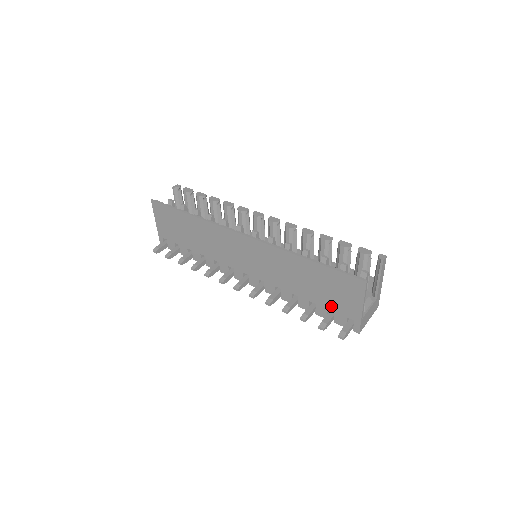
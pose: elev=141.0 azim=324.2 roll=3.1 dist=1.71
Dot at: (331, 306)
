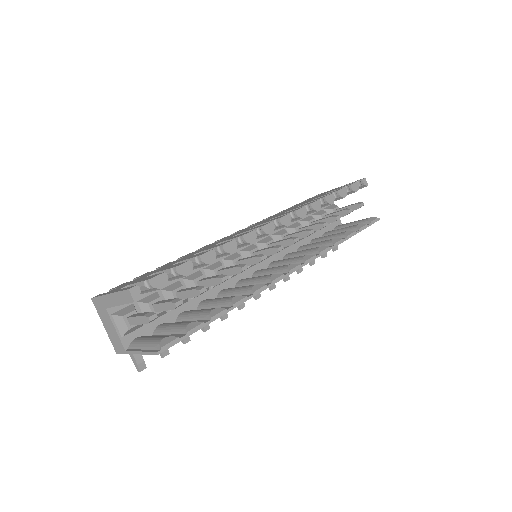
Dot at: occluded
